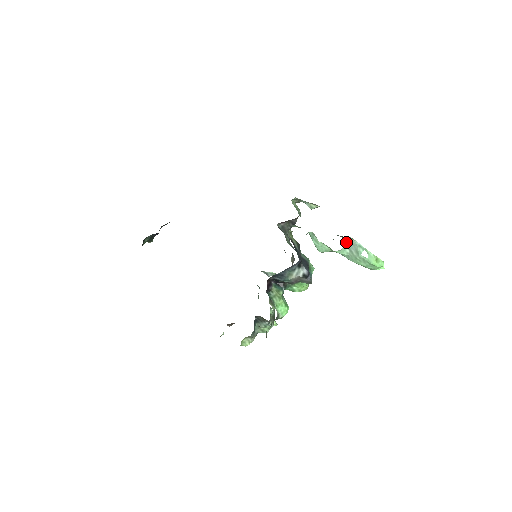
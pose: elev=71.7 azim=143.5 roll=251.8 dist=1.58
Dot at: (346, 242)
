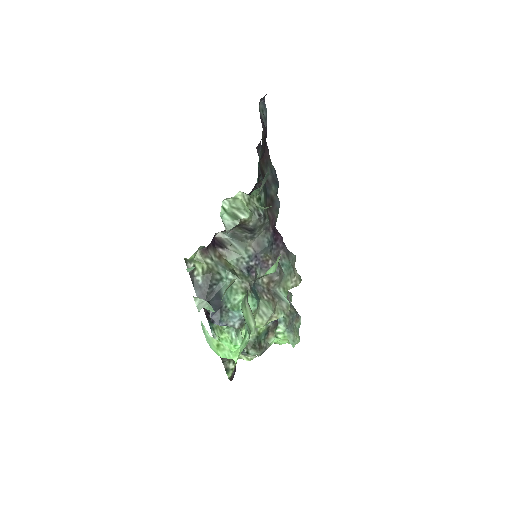
Dot at: occluded
